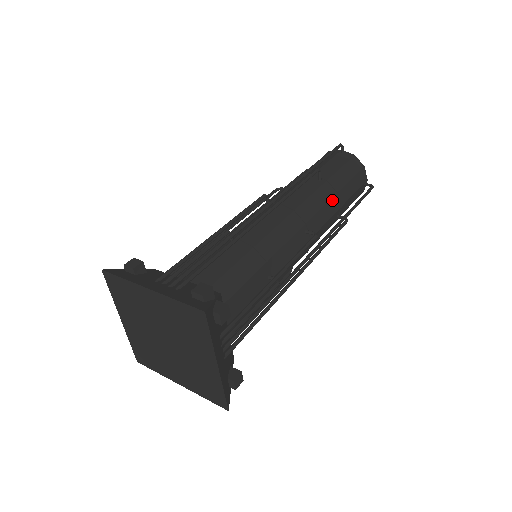
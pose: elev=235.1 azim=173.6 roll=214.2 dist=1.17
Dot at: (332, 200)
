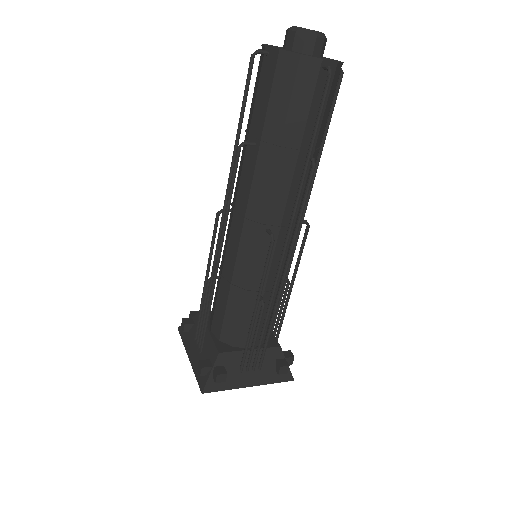
Dot at: (278, 164)
